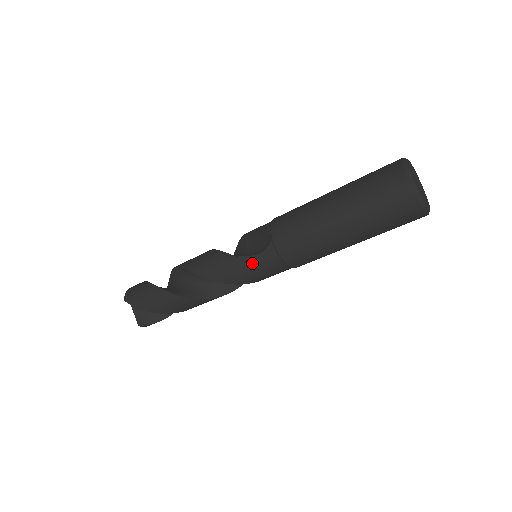
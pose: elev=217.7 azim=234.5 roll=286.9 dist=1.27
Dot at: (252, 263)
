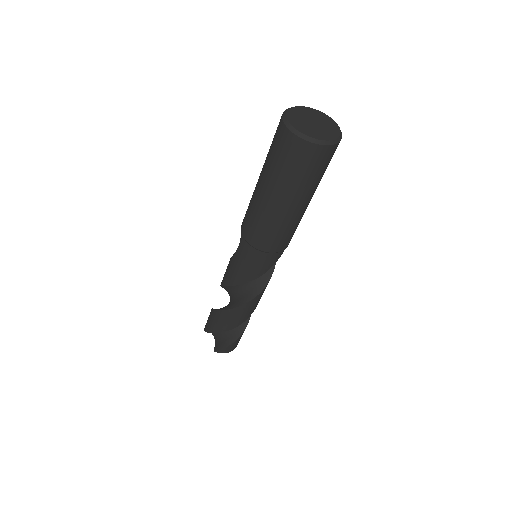
Dot at: (238, 257)
